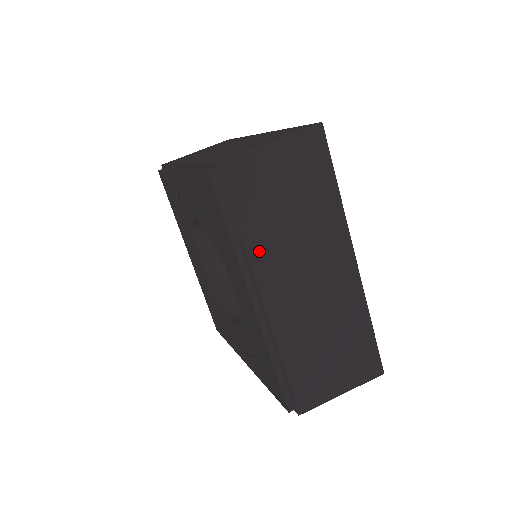
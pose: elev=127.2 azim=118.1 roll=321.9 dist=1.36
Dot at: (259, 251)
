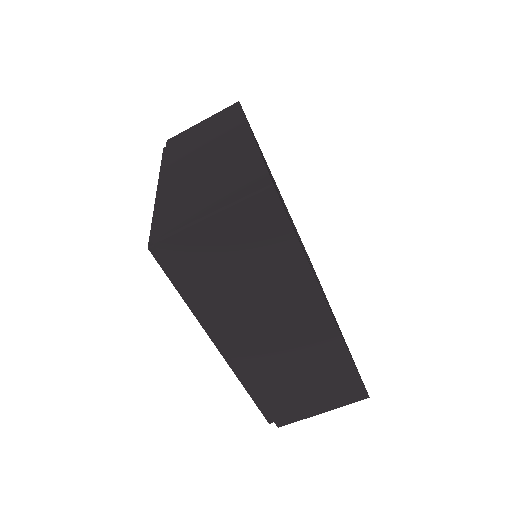
Dot at: (215, 312)
